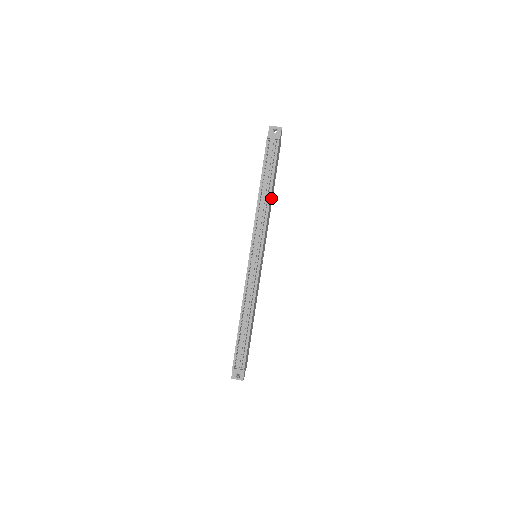
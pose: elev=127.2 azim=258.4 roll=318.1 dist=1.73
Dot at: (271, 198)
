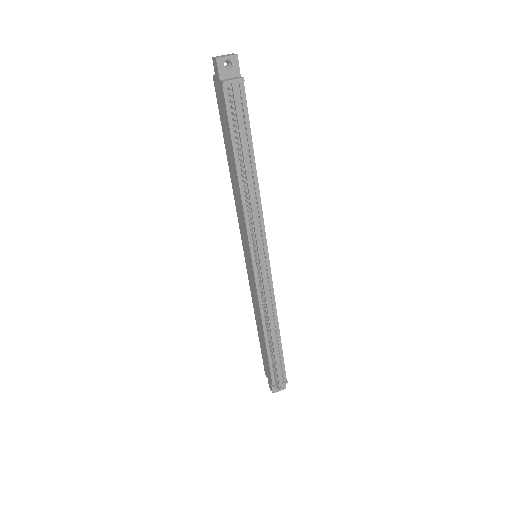
Dot at: occluded
